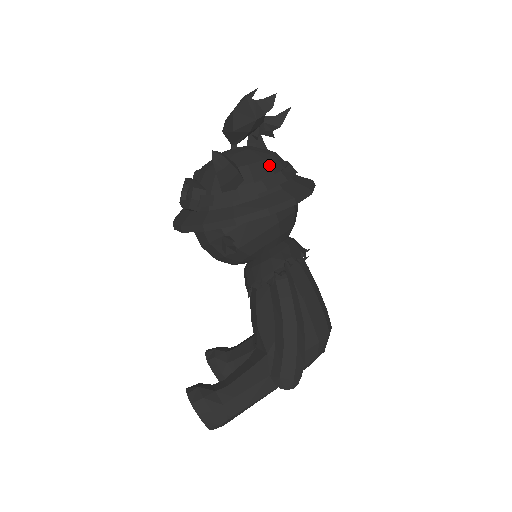
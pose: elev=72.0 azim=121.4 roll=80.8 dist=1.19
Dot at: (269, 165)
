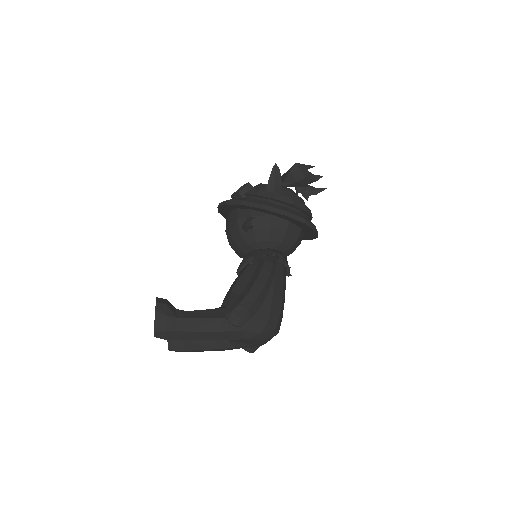
Dot at: (299, 199)
